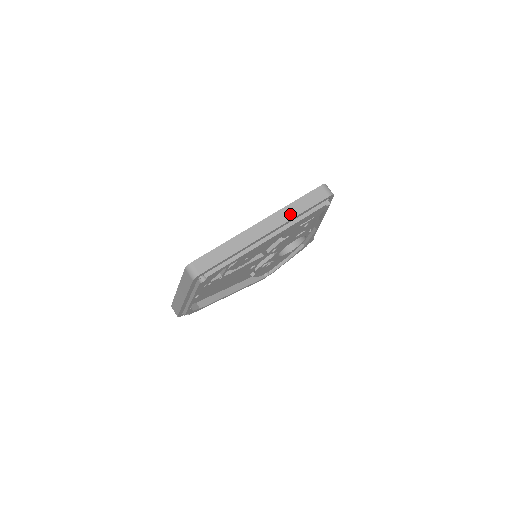
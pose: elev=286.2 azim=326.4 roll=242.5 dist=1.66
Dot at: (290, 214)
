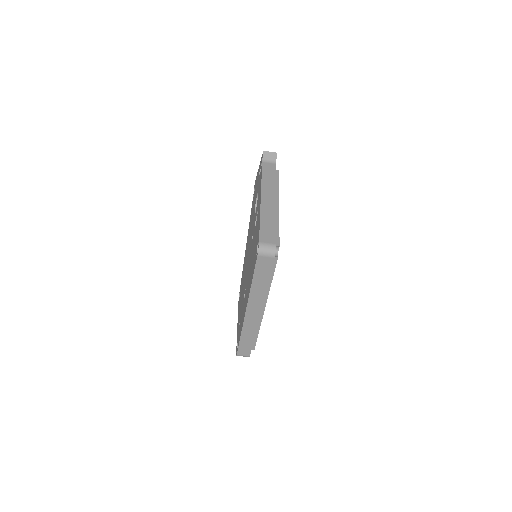
Dot at: (260, 292)
